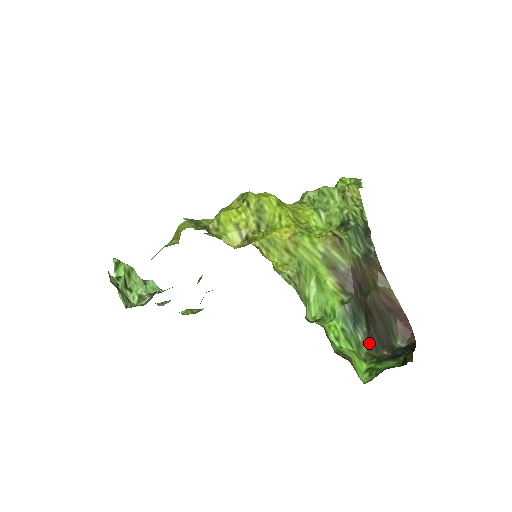
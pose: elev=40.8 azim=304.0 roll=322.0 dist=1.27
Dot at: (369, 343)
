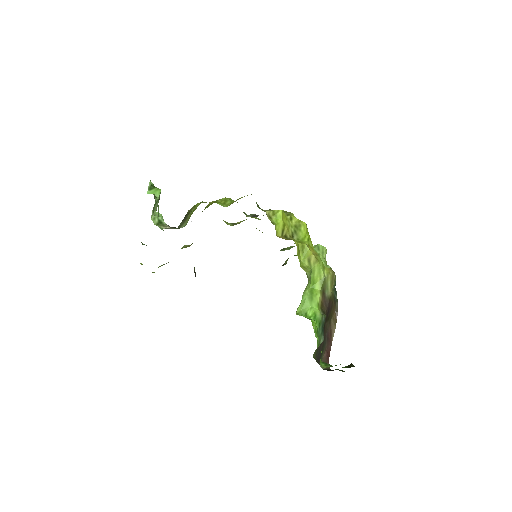
Dot at: (316, 351)
